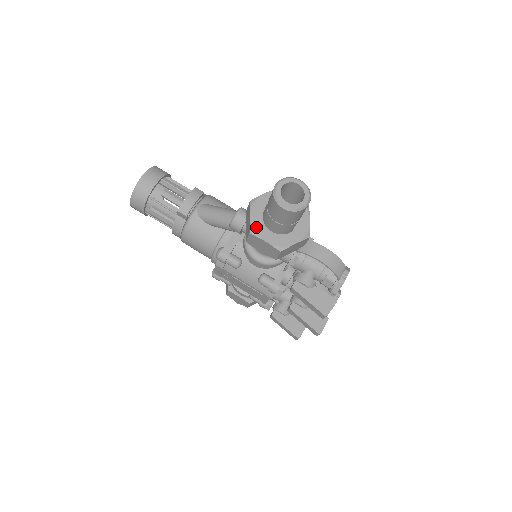
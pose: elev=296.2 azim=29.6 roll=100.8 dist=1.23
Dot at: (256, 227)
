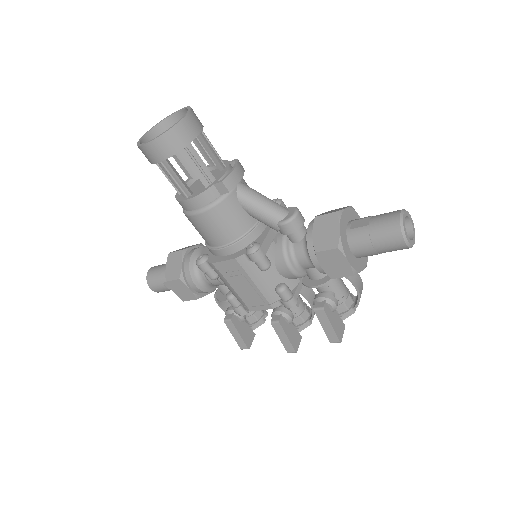
Dot at: (343, 243)
